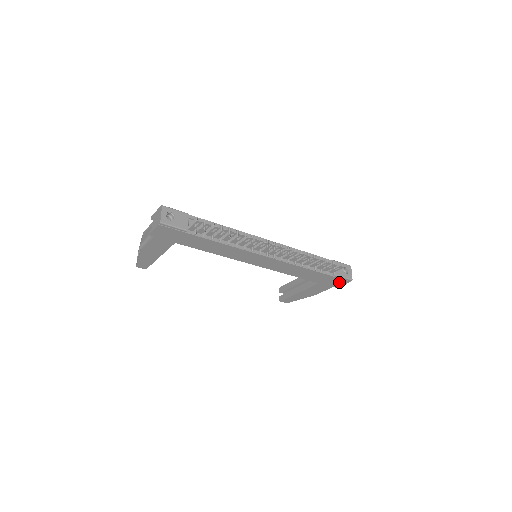
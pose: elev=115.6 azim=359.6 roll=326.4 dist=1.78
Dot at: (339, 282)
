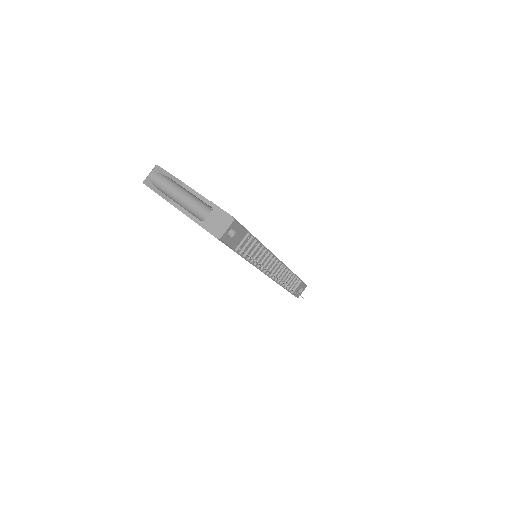
Dot at: occluded
